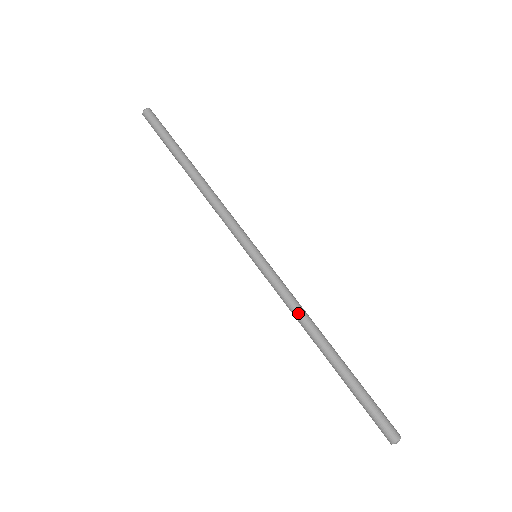
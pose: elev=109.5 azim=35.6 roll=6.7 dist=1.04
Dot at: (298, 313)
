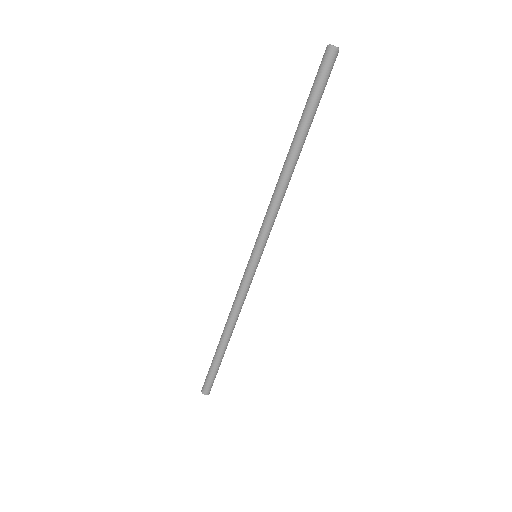
Dot at: (238, 311)
